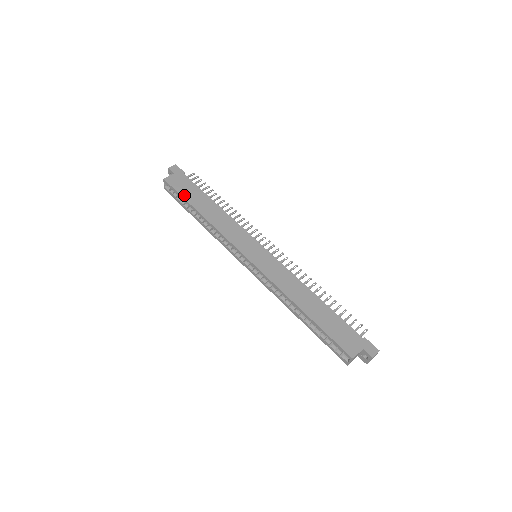
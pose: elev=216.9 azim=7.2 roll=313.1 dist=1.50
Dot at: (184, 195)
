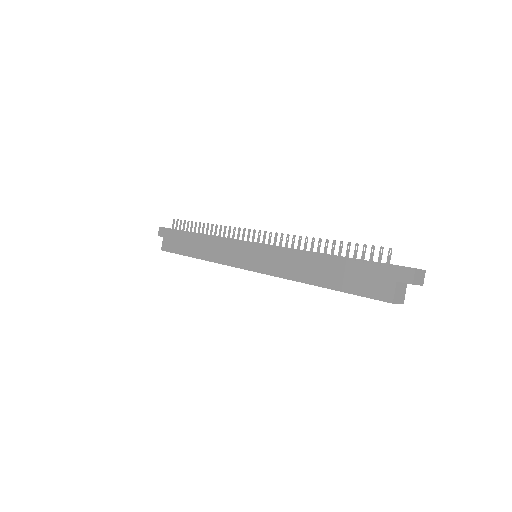
Dot at: (179, 252)
